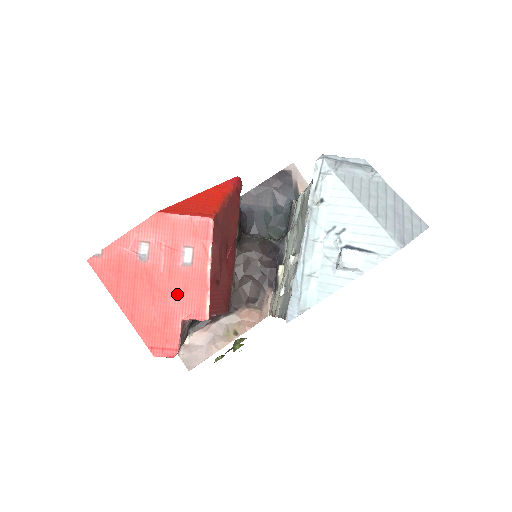
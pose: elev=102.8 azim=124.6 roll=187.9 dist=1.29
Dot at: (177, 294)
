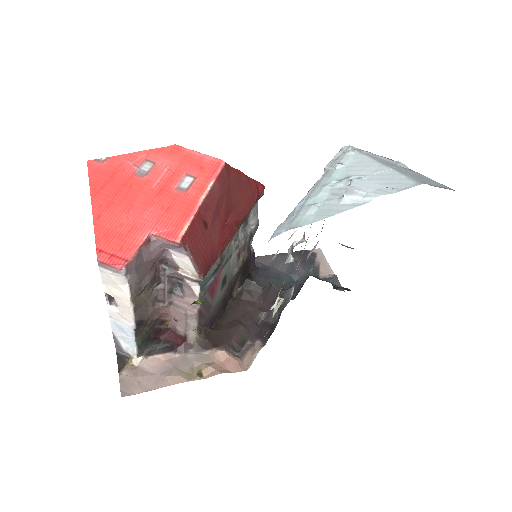
Dot at: (158, 210)
